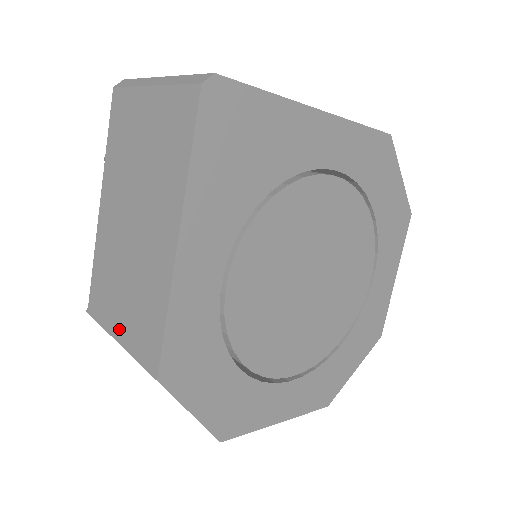
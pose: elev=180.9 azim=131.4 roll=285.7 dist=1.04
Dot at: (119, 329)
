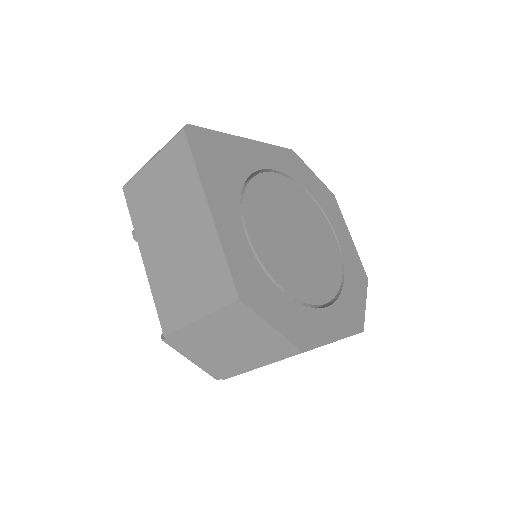
Dot at: (195, 309)
